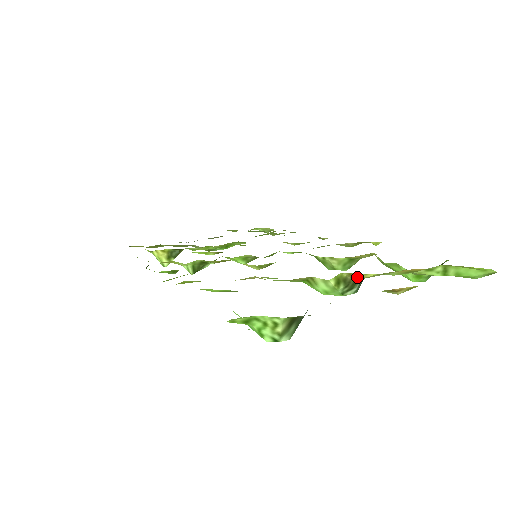
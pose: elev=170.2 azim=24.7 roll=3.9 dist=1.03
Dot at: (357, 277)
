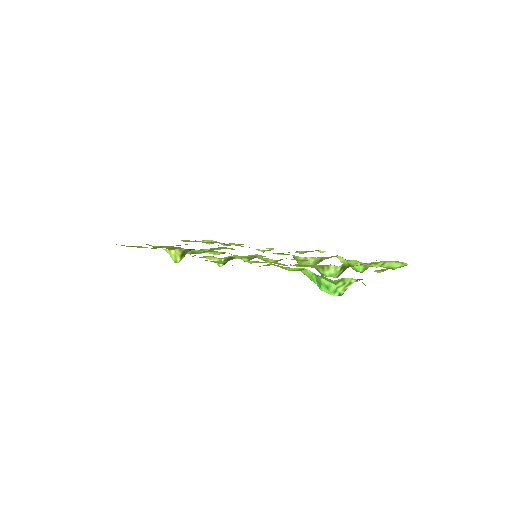
Dot at: (350, 266)
